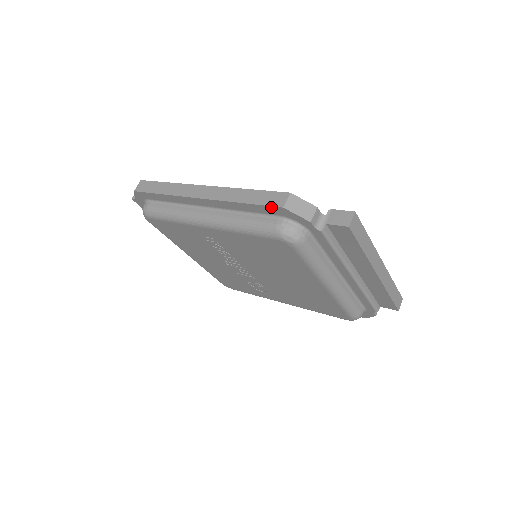
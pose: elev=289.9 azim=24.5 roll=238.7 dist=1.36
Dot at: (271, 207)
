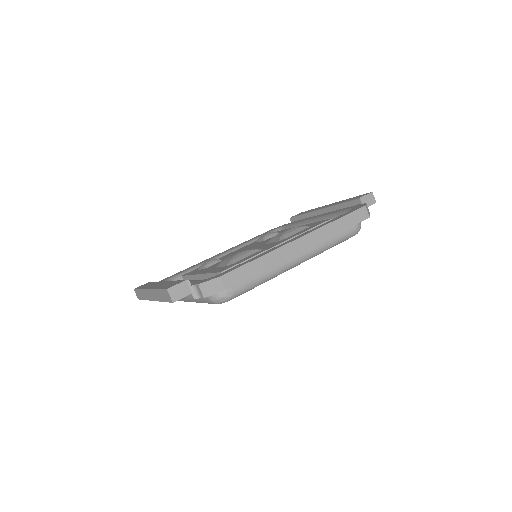
Dot at: occluded
